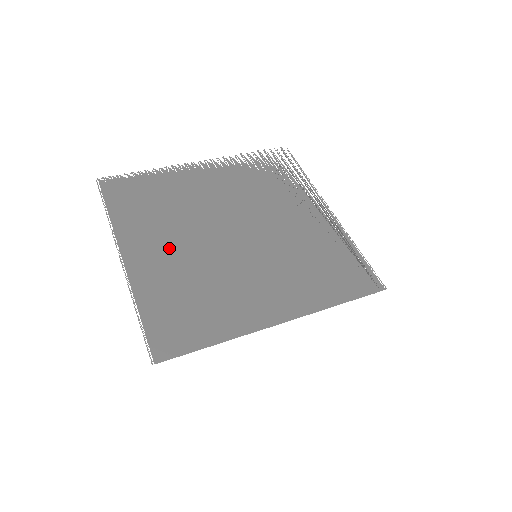
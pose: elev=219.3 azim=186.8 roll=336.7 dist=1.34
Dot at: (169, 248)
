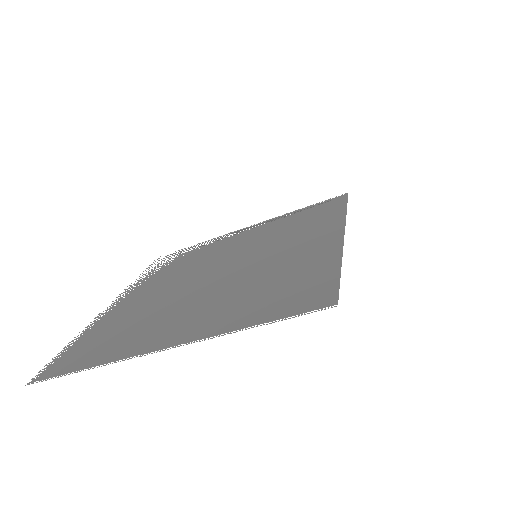
Dot at: (188, 312)
